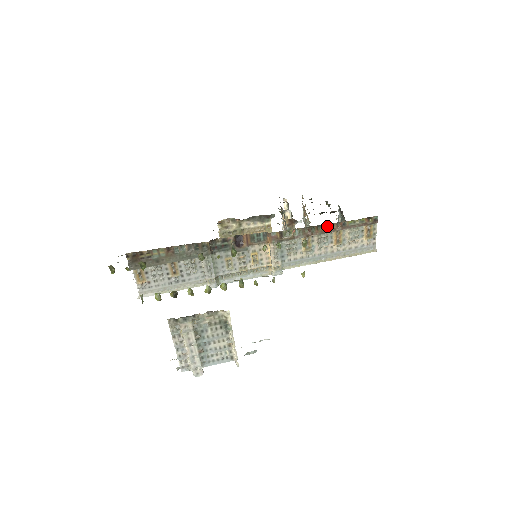
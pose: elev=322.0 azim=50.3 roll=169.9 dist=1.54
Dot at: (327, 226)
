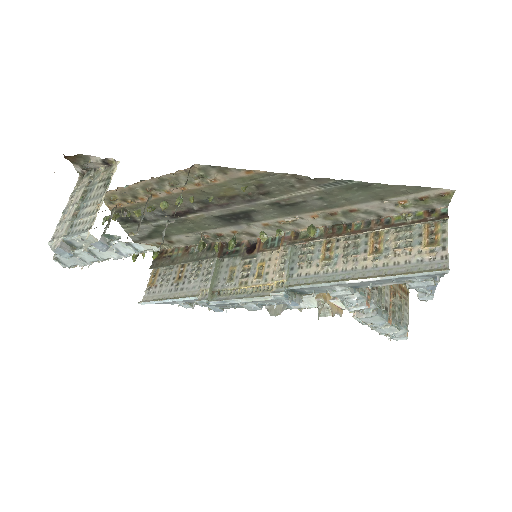
Dot at: (361, 225)
